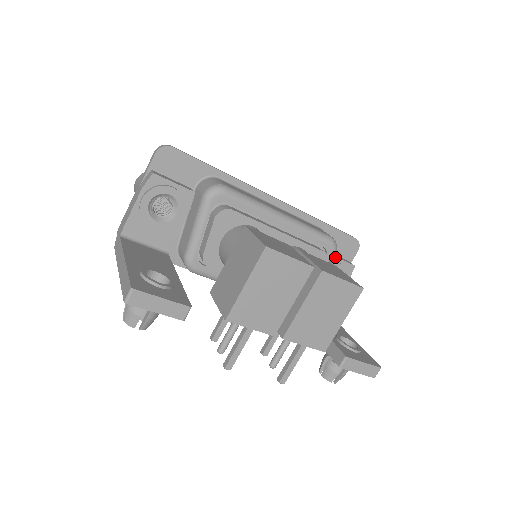
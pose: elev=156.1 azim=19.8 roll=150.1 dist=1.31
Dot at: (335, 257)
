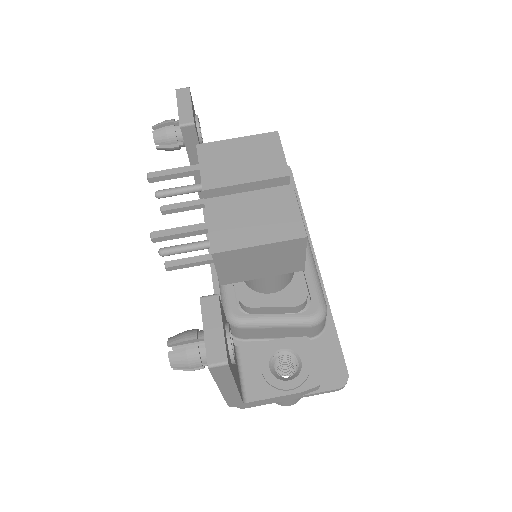
Dot at: (311, 349)
